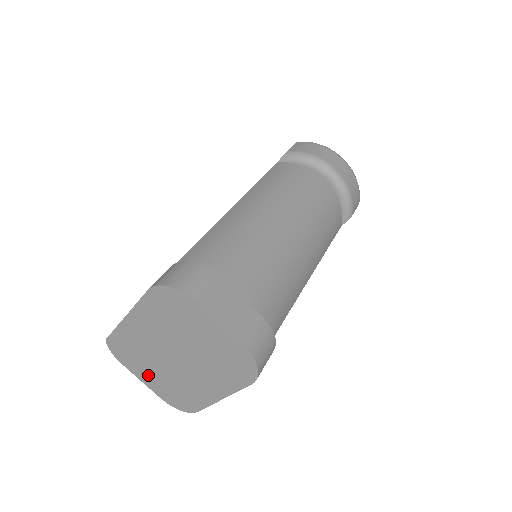
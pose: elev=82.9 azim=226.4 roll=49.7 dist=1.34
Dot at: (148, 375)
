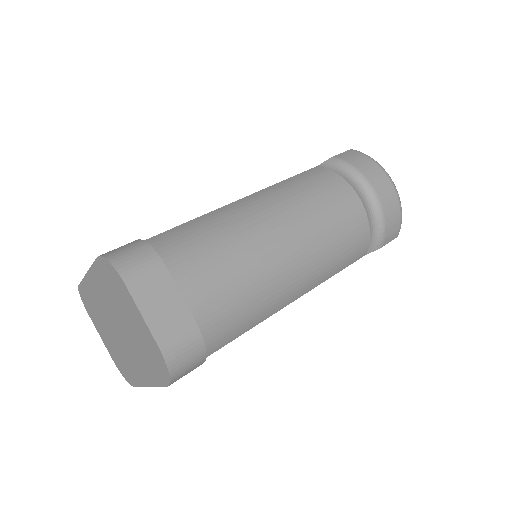
Dot at: (104, 334)
